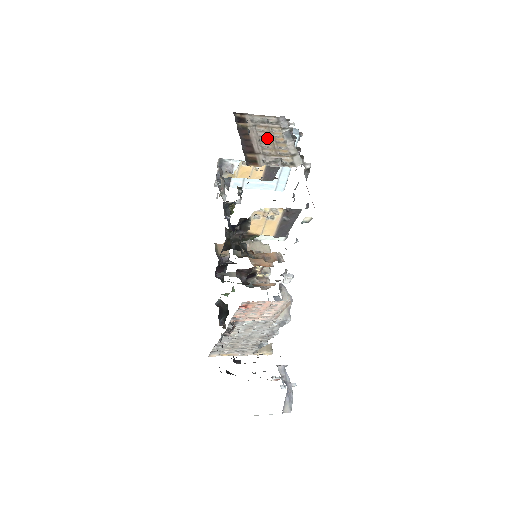
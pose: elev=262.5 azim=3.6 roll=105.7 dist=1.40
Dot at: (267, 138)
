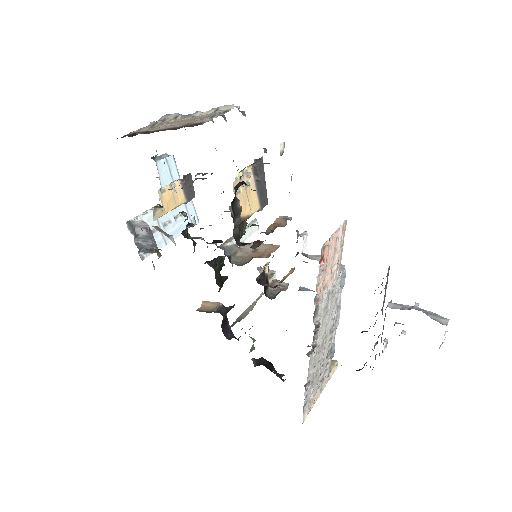
Dot at: (176, 123)
